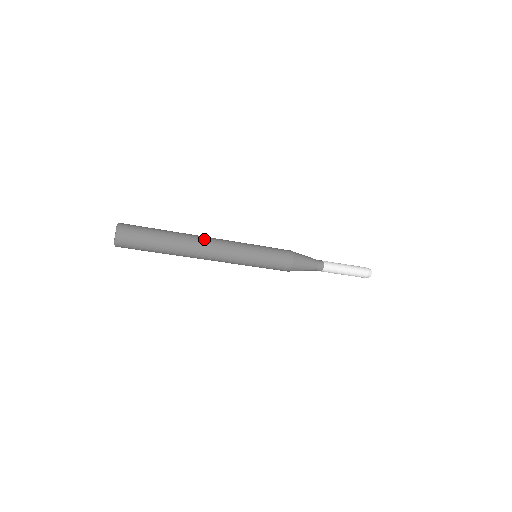
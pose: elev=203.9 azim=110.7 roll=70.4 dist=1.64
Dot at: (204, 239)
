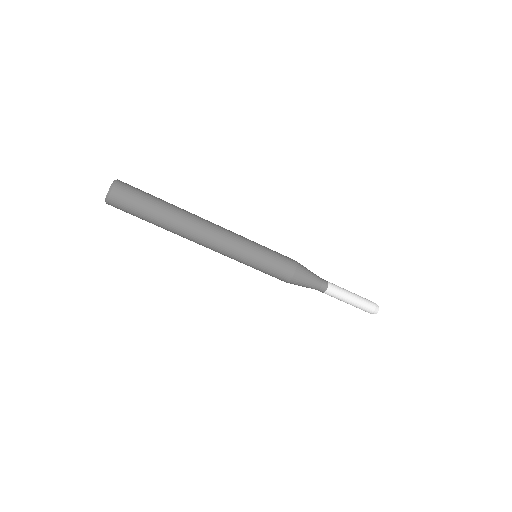
Dot at: (204, 222)
